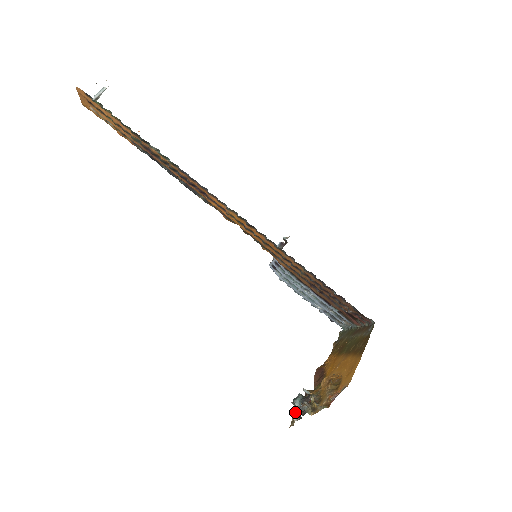
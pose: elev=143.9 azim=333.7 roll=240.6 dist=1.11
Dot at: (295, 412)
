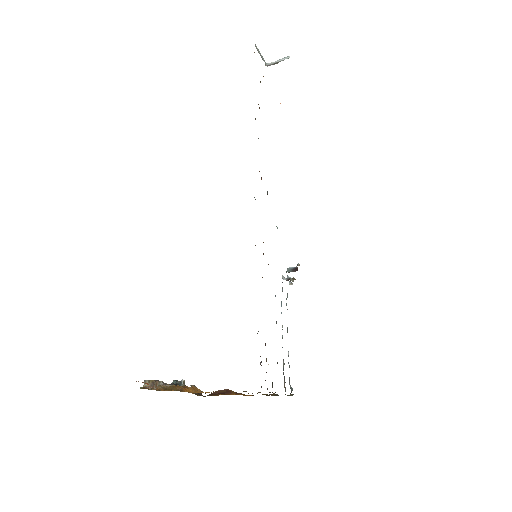
Dot at: occluded
